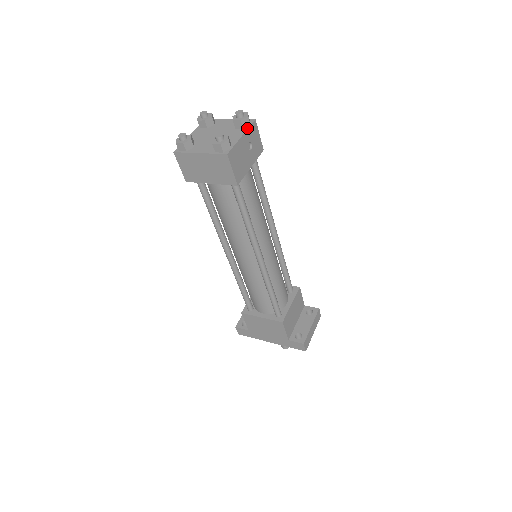
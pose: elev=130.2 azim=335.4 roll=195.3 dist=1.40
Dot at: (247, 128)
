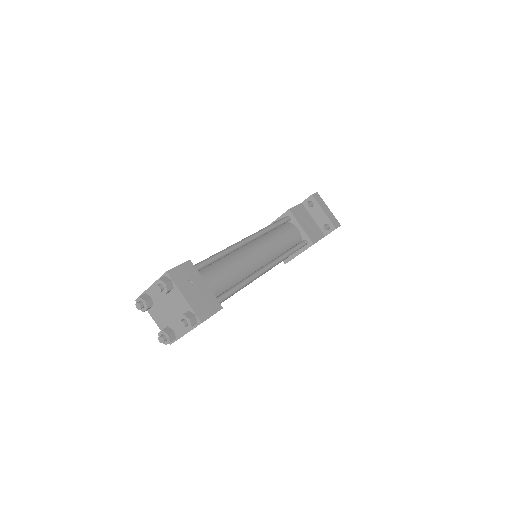
Dot at: (175, 287)
